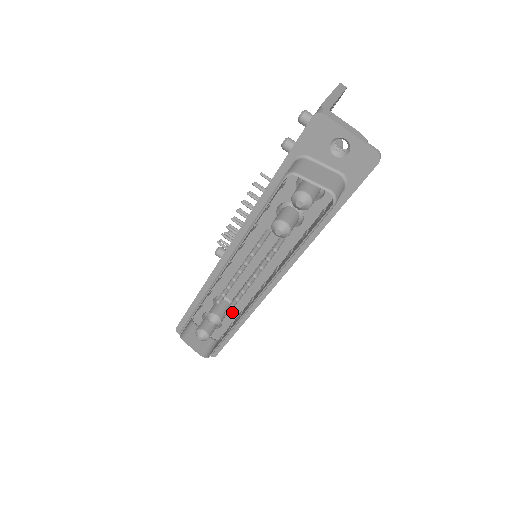
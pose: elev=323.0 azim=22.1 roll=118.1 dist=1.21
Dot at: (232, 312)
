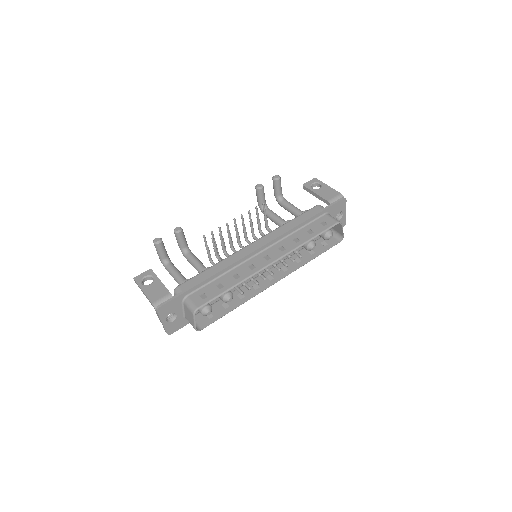
Dot at: occluded
